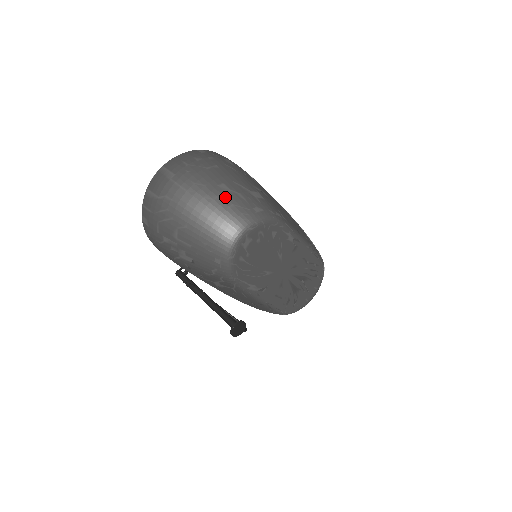
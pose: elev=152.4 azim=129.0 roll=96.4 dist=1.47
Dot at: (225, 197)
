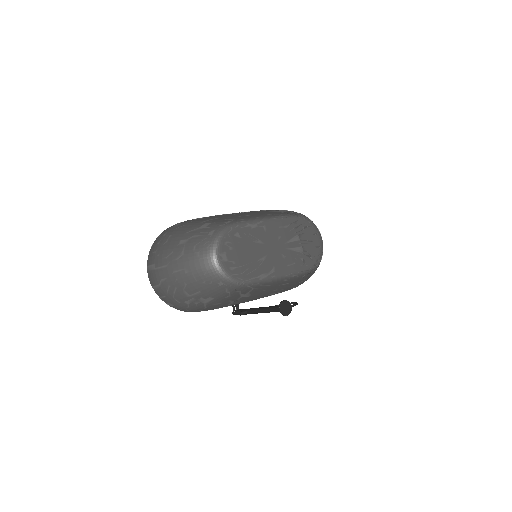
Dot at: (187, 246)
